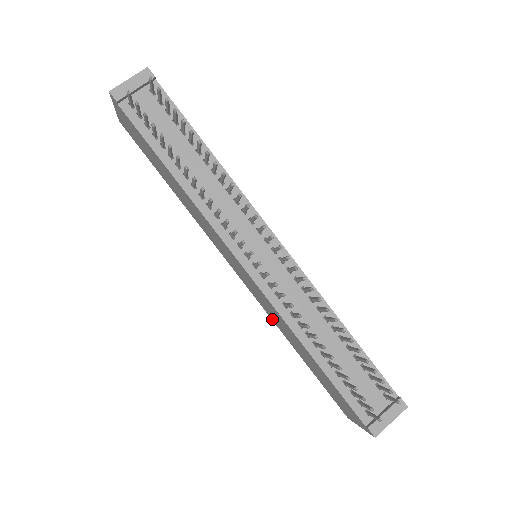
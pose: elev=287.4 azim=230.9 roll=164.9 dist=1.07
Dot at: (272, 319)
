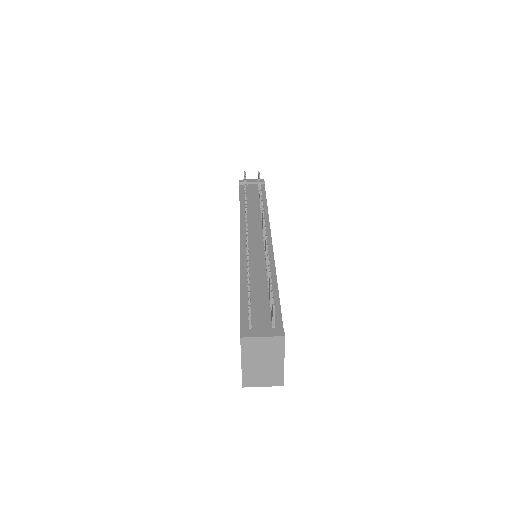
Dot at: occluded
